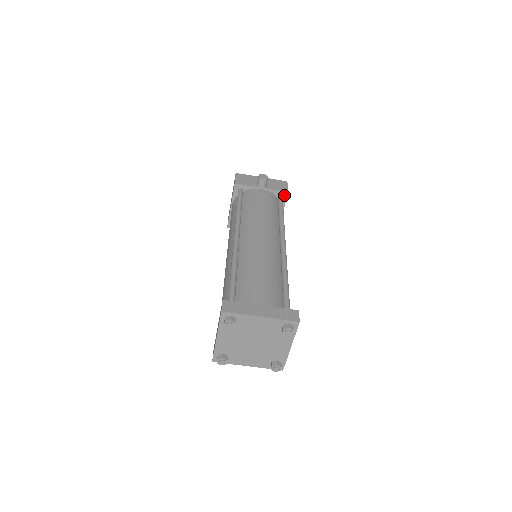
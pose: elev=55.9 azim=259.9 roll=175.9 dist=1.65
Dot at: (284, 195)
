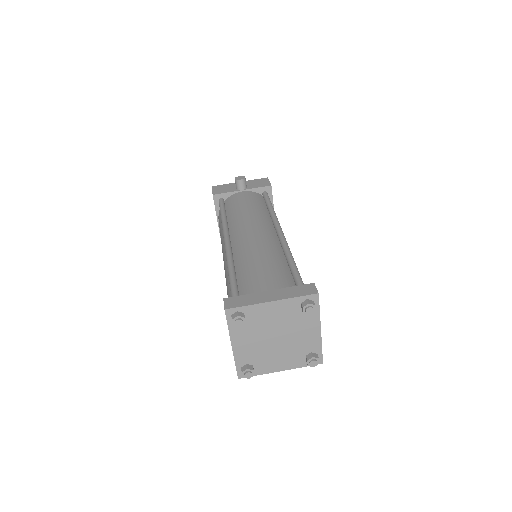
Dot at: (268, 190)
